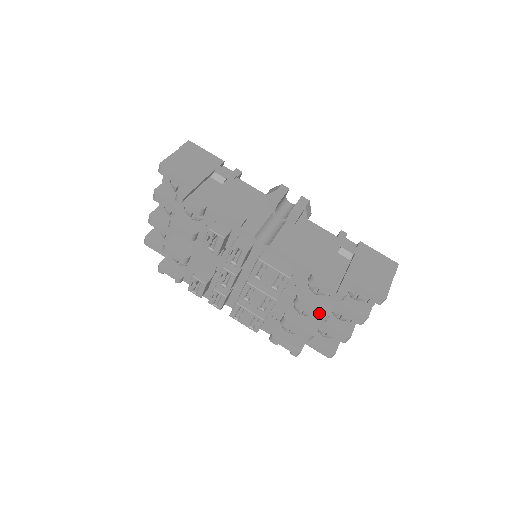
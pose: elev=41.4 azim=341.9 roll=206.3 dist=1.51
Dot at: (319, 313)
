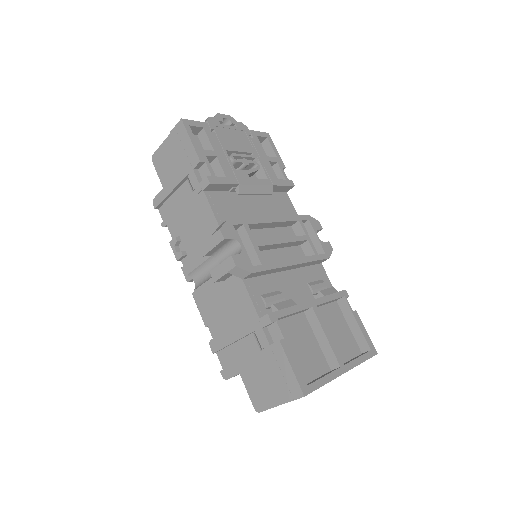
Dot at: occluded
